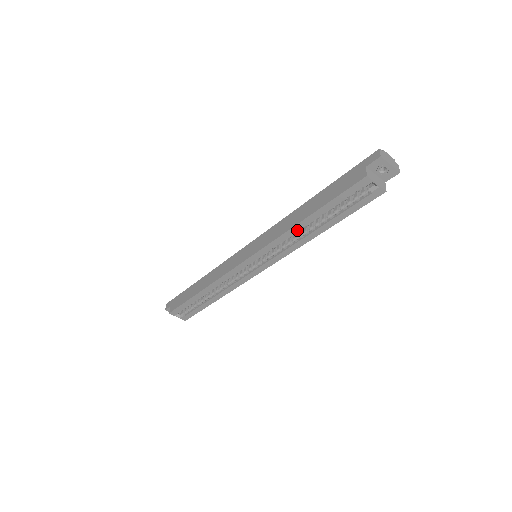
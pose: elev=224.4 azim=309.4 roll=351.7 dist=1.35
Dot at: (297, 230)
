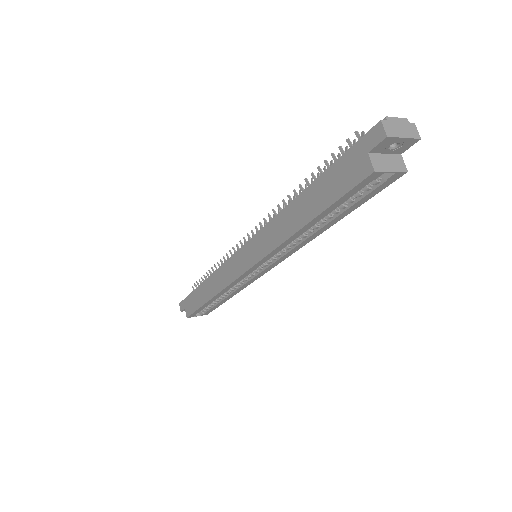
Dot at: (297, 236)
